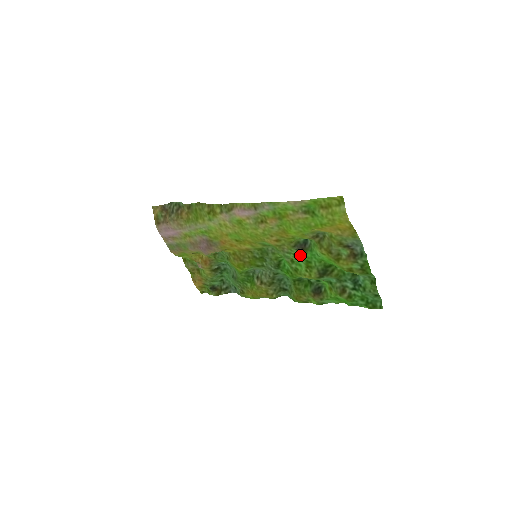
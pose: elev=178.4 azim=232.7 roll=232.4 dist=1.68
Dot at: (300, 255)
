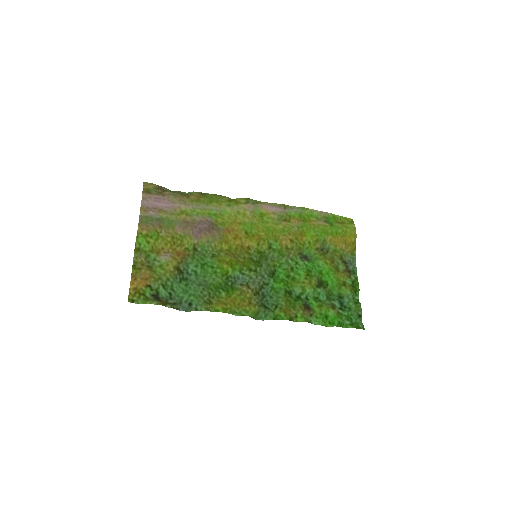
Dot at: (302, 264)
